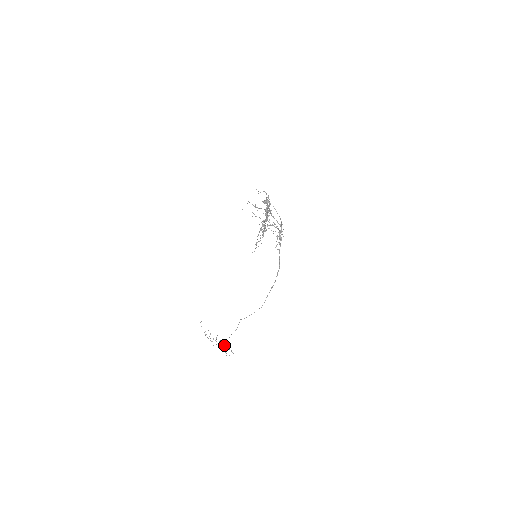
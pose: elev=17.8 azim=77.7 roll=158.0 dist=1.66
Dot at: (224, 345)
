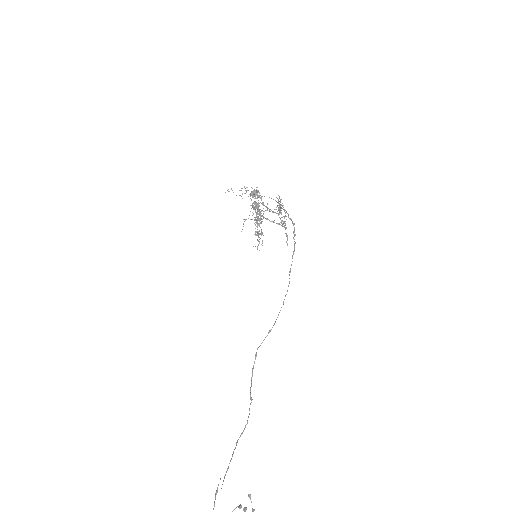
Dot at: out of frame
